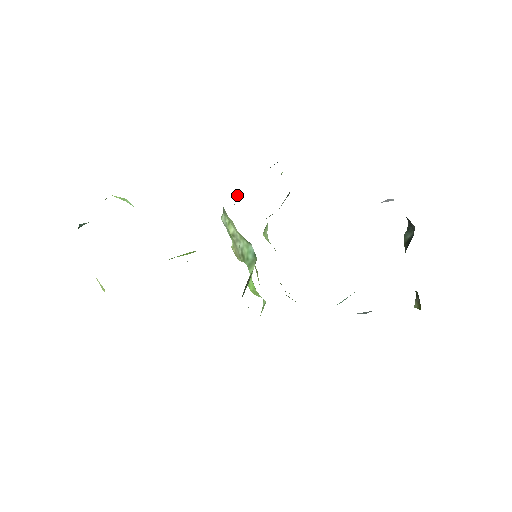
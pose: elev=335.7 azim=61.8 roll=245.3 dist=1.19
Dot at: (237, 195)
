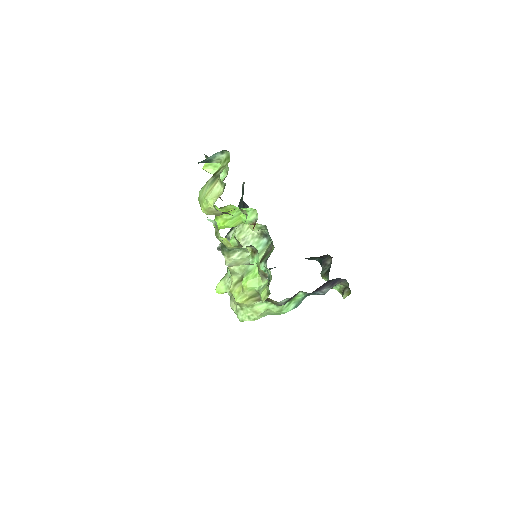
Dot at: occluded
